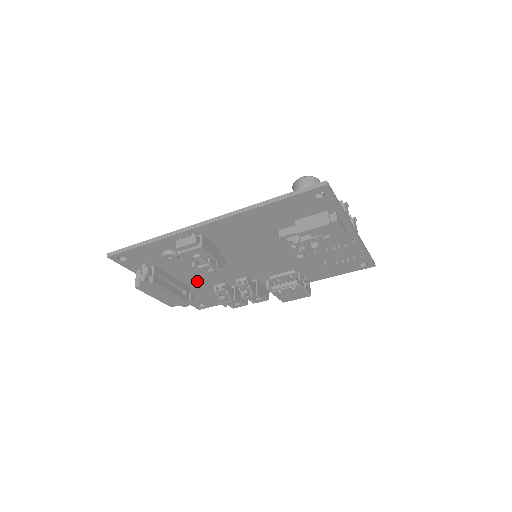
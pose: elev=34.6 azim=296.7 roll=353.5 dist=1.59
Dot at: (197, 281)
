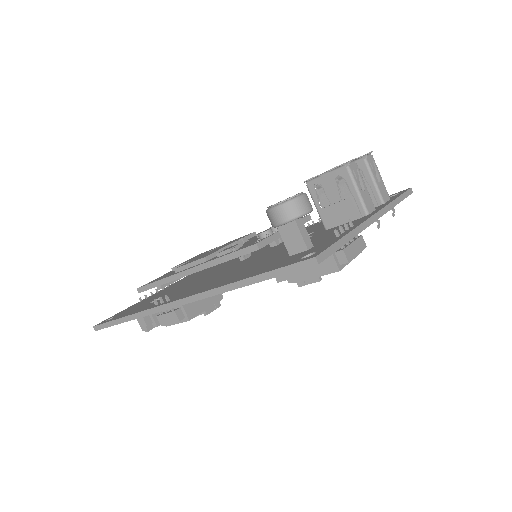
Dot at: occluded
